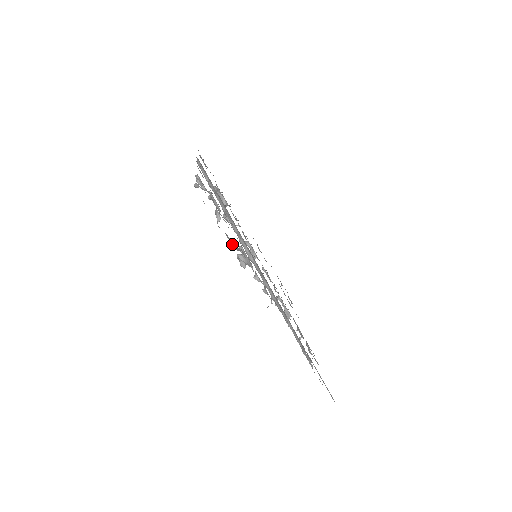
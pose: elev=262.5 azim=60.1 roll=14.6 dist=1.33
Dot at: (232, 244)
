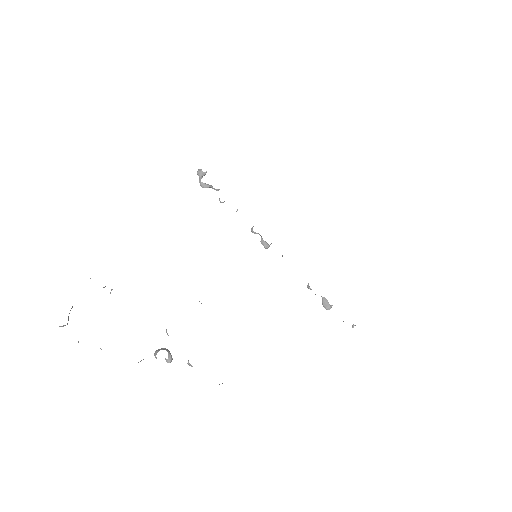
Dot at: occluded
